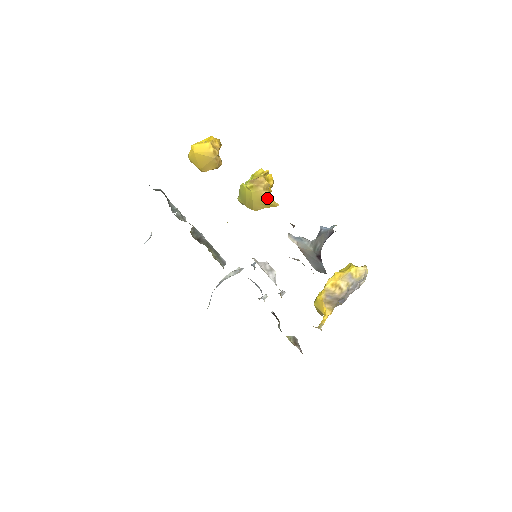
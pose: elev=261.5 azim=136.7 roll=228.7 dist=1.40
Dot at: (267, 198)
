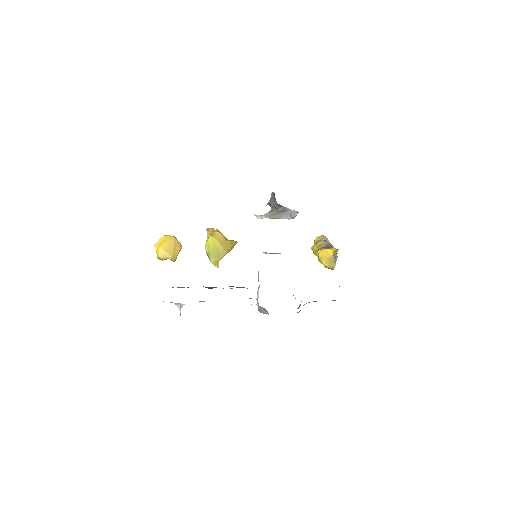
Dot at: (226, 239)
